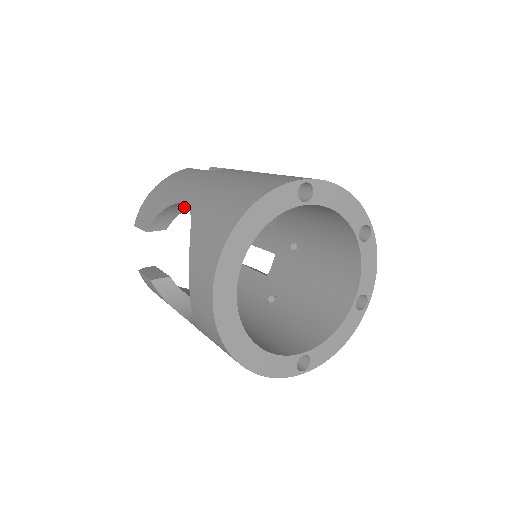
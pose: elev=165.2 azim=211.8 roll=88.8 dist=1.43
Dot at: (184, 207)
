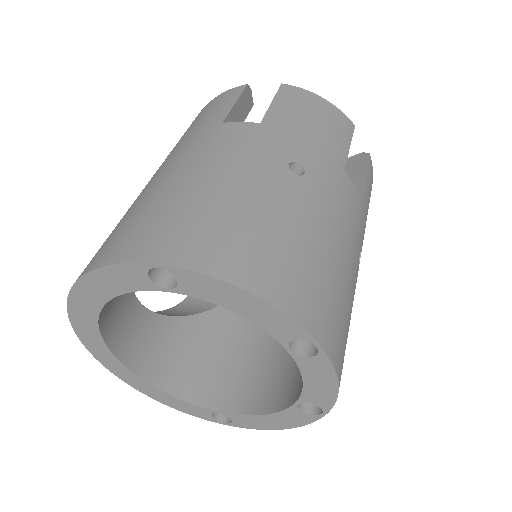
Dot at: occluded
